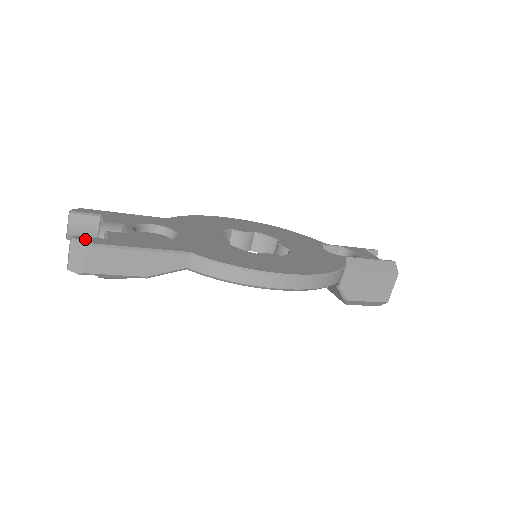
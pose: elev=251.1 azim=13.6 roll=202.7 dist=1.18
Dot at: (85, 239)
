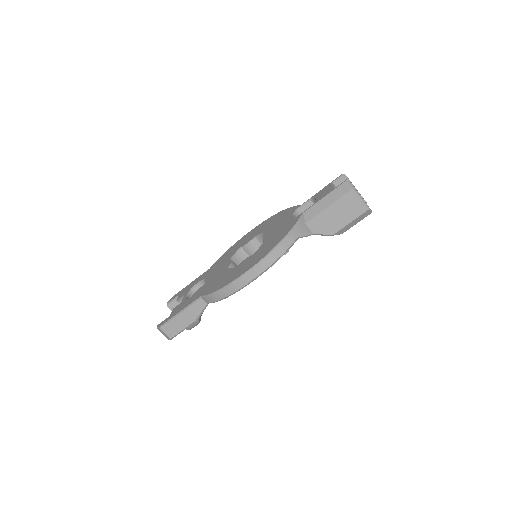
Dot at: (160, 324)
